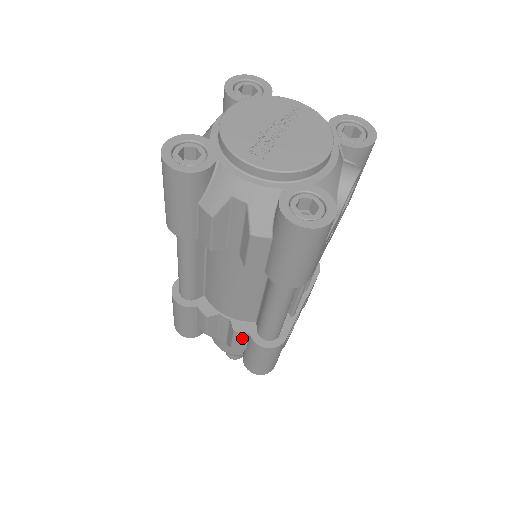
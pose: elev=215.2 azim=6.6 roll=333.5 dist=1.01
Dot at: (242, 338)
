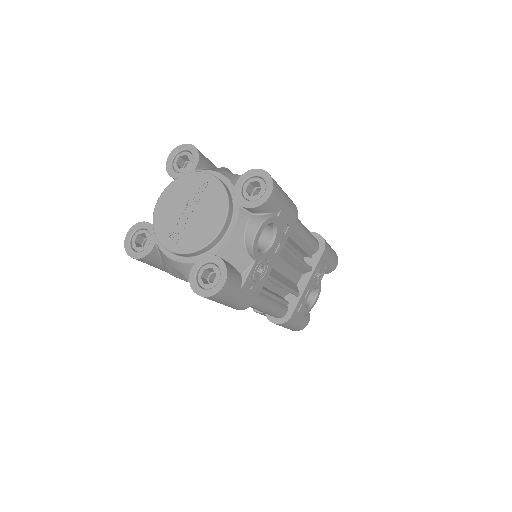
Dot at: (264, 314)
